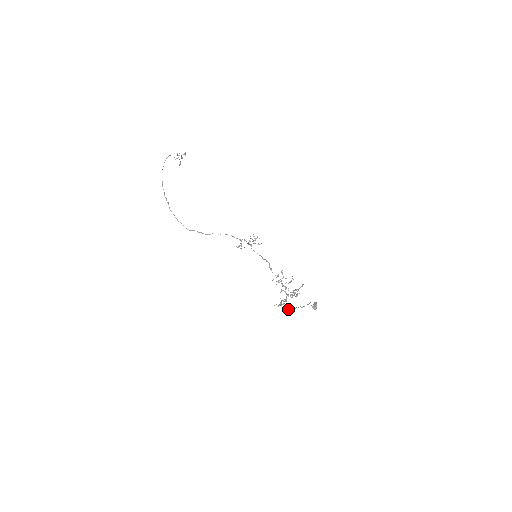
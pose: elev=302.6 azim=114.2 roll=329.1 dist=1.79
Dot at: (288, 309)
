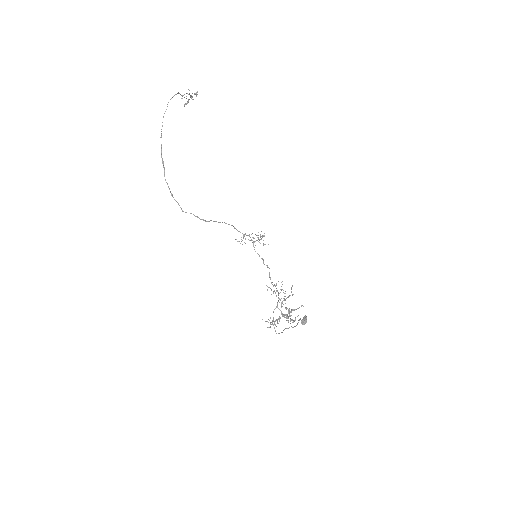
Dot at: occluded
